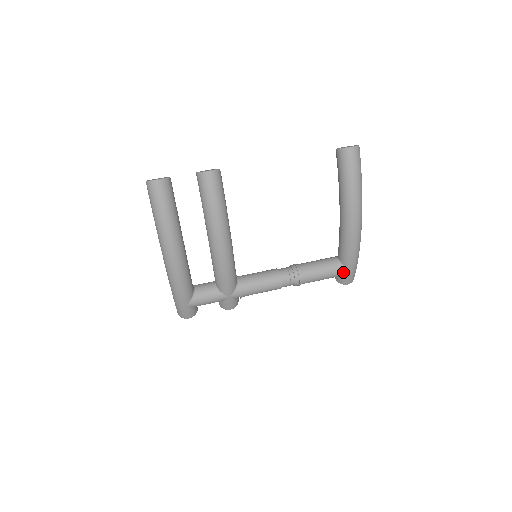
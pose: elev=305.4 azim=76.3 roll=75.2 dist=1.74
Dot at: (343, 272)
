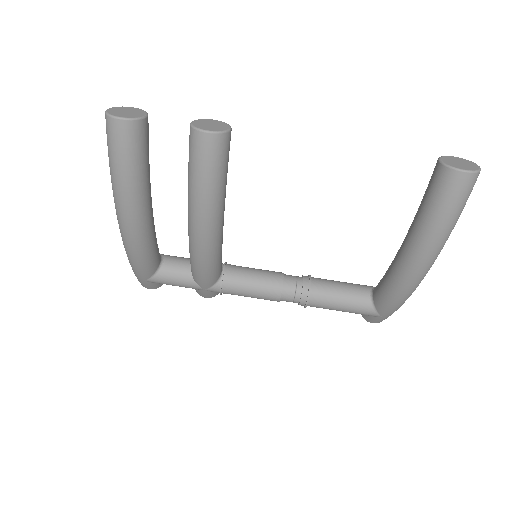
Dot at: (371, 314)
